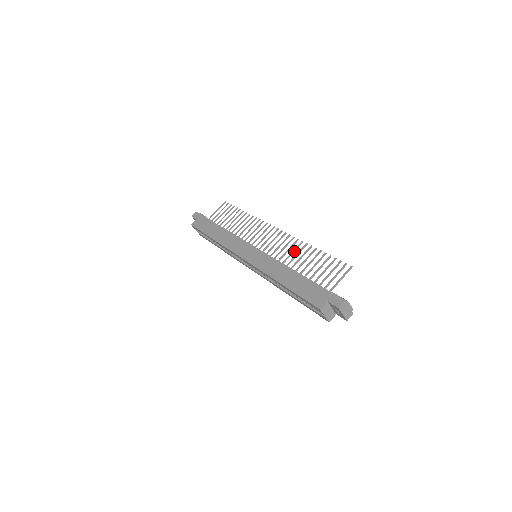
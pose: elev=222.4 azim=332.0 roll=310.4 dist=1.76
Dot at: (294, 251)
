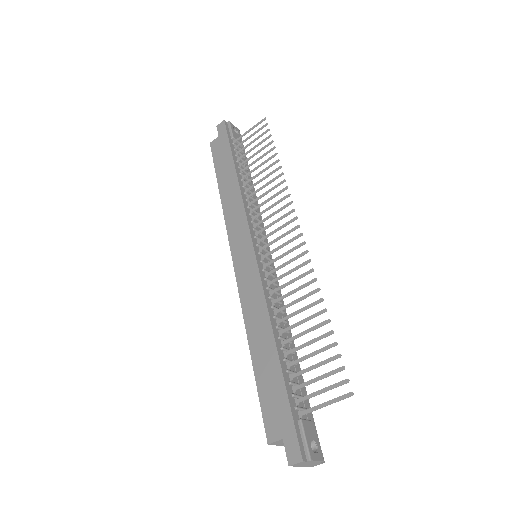
Dot at: (297, 290)
